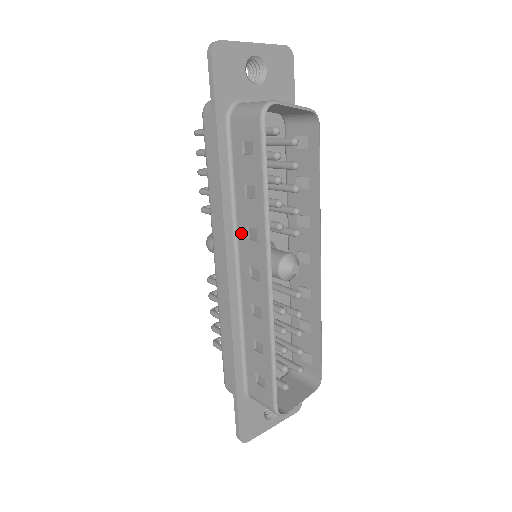
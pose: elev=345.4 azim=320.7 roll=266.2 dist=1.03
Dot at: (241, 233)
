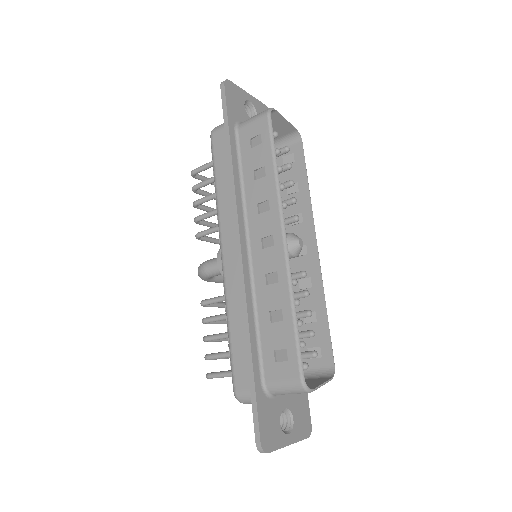
Dot at: (251, 213)
